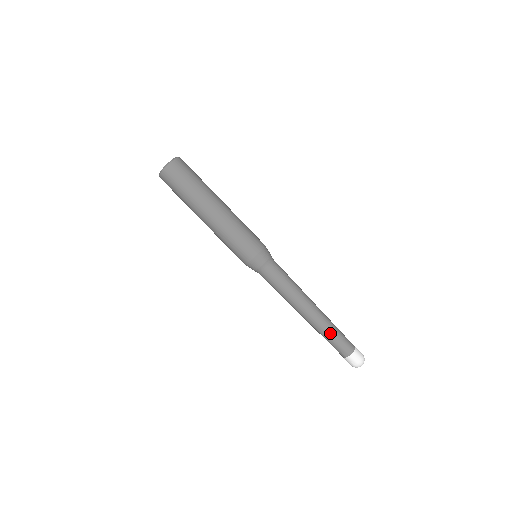
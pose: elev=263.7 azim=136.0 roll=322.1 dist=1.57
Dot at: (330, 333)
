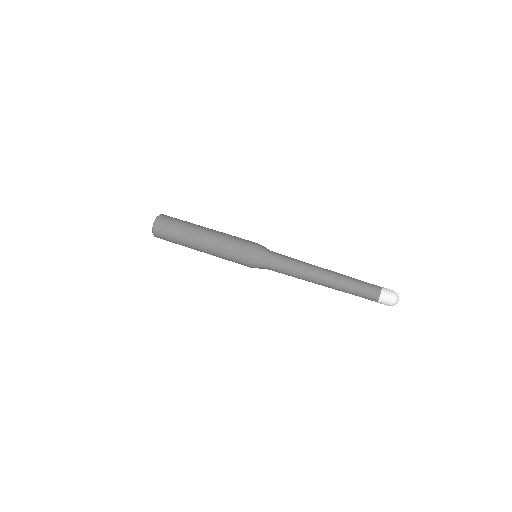
Dot at: (351, 285)
